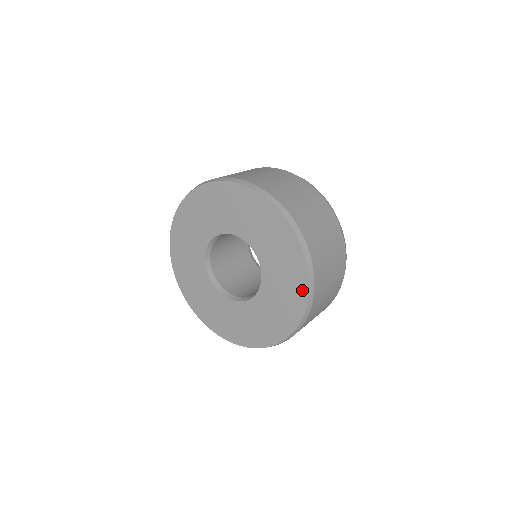
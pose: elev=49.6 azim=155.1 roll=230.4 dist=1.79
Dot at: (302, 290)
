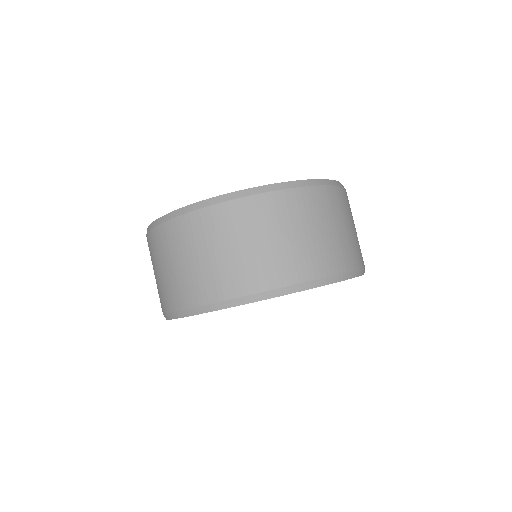
Dot at: occluded
